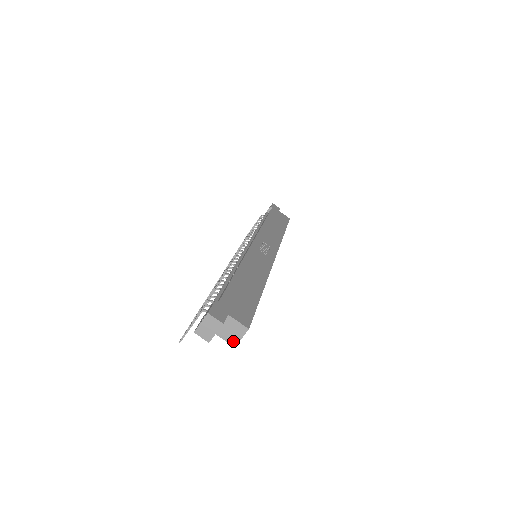
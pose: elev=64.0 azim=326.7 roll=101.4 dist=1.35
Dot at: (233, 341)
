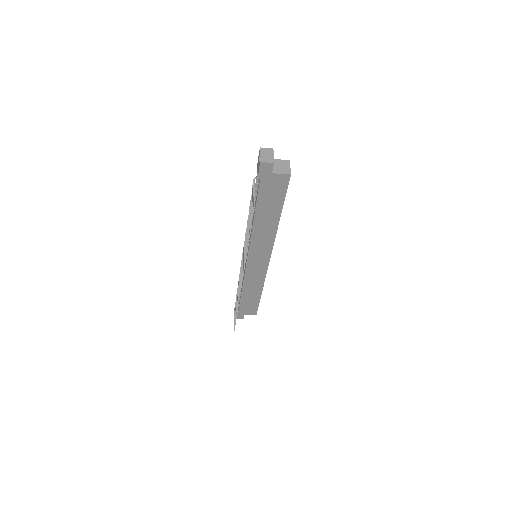
Dot at: (287, 172)
